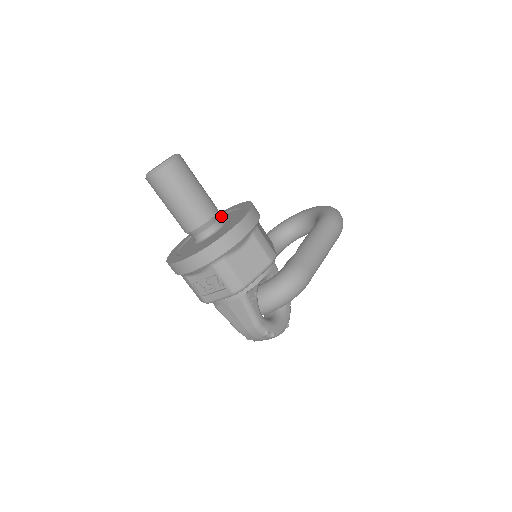
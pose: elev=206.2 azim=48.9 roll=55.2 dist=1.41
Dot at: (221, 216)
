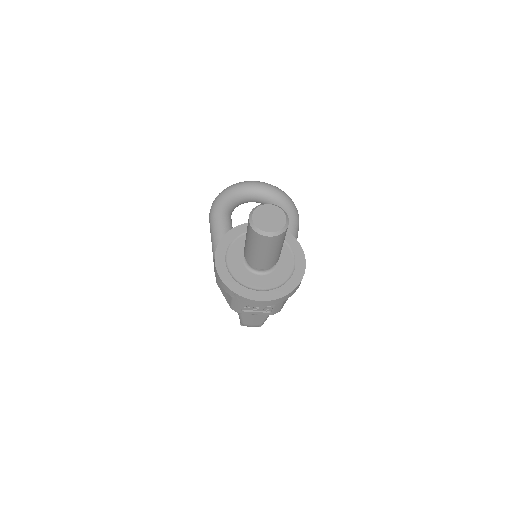
Dot at: occluded
